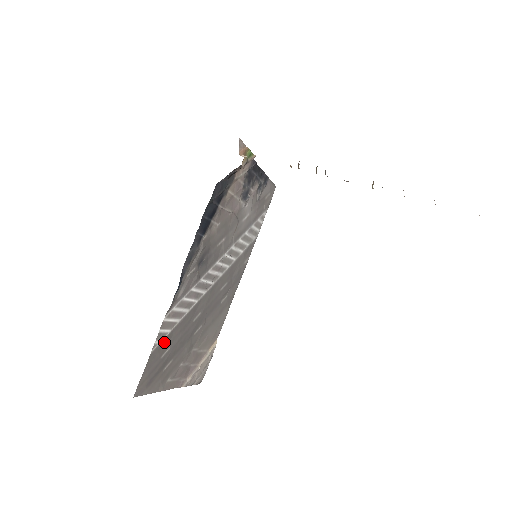
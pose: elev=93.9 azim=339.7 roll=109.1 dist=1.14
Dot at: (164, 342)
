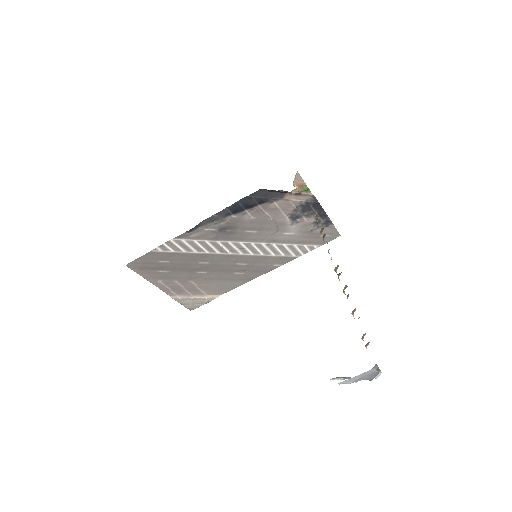
Dot at: (165, 254)
